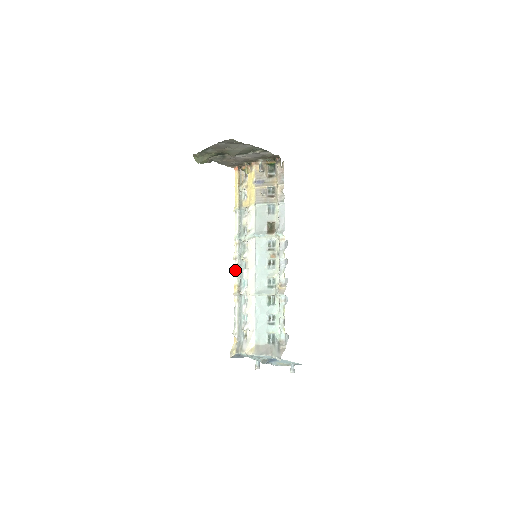
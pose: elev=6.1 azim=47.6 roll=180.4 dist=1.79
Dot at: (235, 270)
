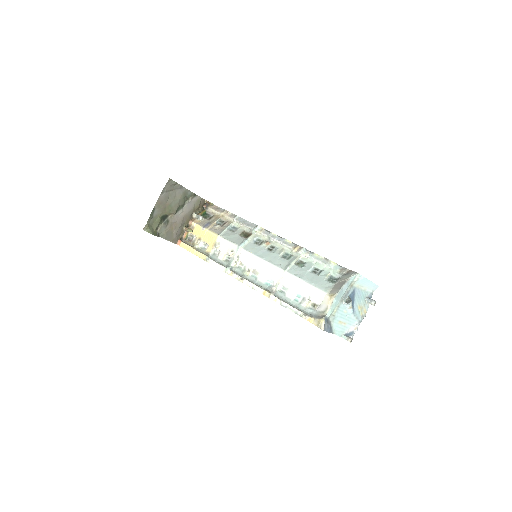
Dot at: (251, 286)
